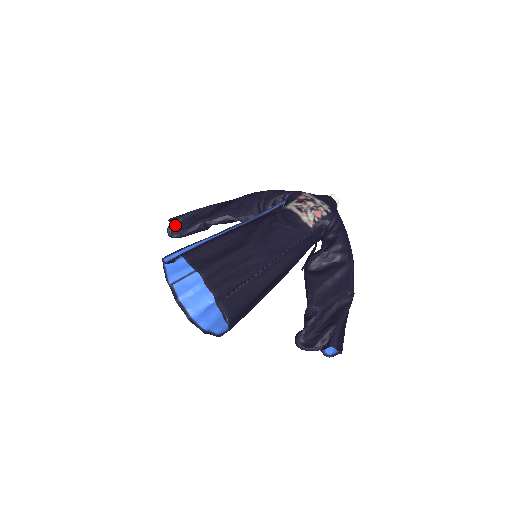
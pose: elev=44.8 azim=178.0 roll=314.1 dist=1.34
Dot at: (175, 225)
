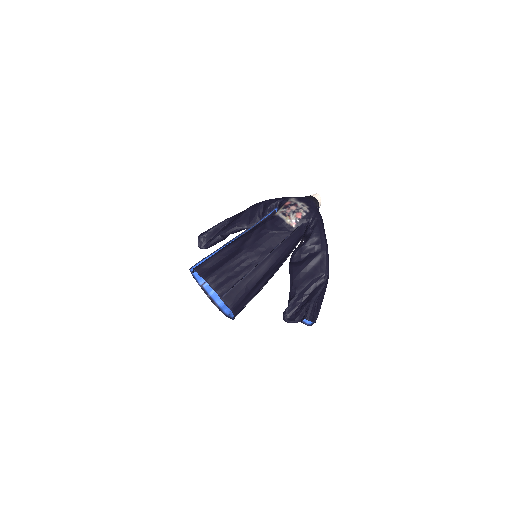
Dot at: (202, 240)
